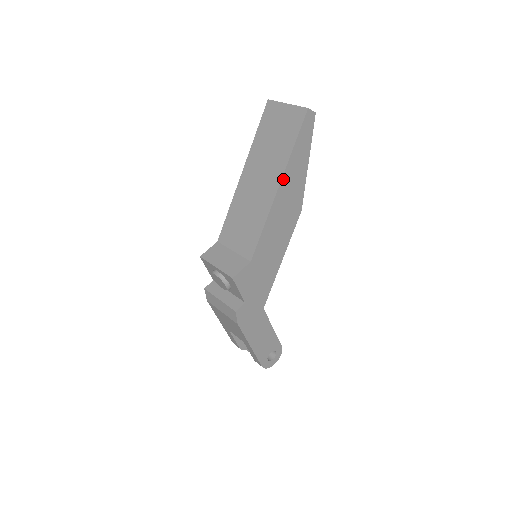
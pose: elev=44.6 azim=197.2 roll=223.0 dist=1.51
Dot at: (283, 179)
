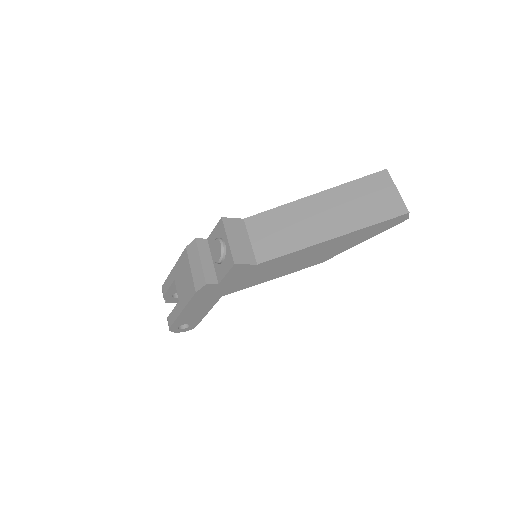
Dot at: (341, 237)
